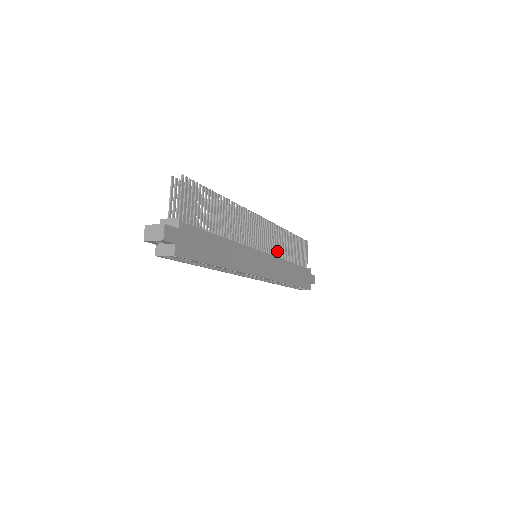
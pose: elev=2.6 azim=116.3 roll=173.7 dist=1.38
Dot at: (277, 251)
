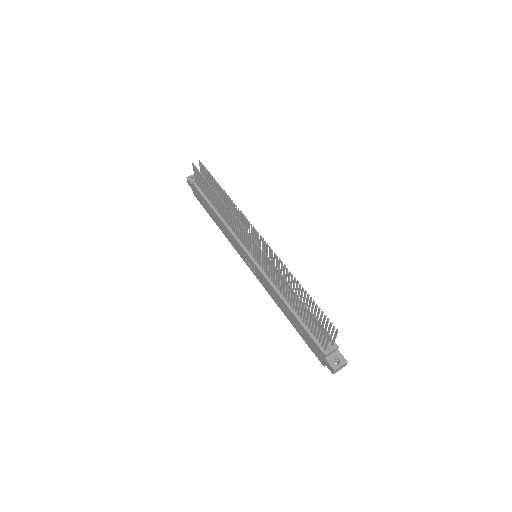
Dot at: occluded
